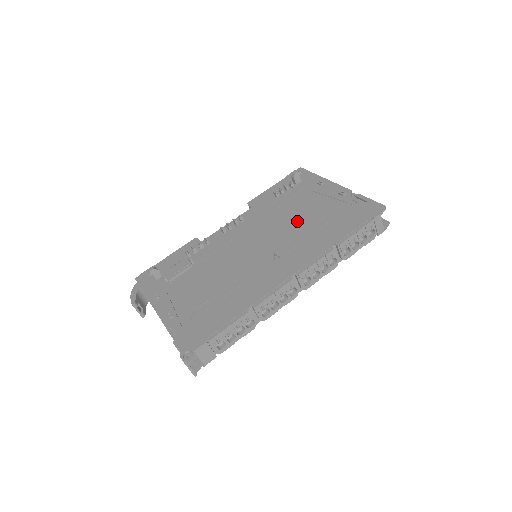
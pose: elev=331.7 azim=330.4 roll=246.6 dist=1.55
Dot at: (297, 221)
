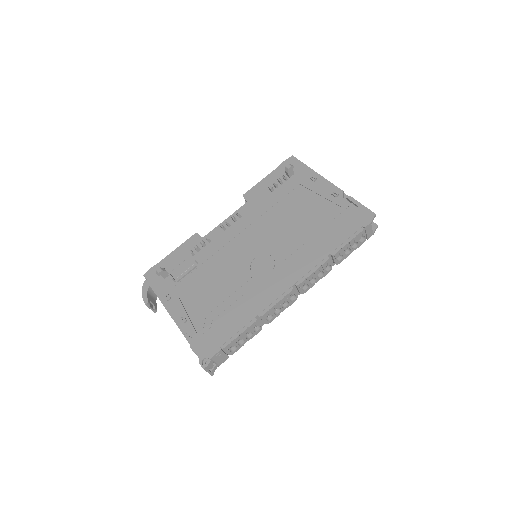
Dot at: (293, 223)
